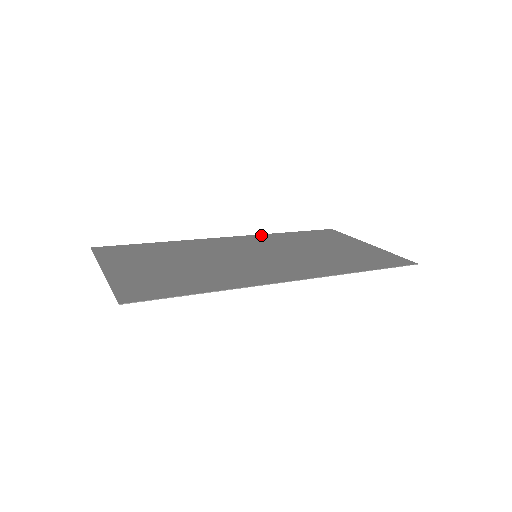
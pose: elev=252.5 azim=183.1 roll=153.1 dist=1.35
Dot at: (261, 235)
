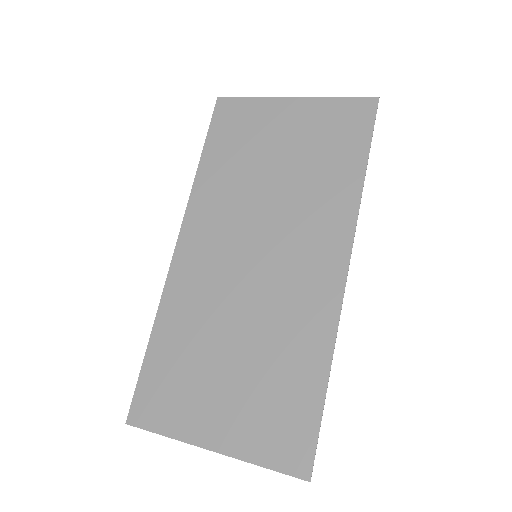
Dot at: (193, 200)
